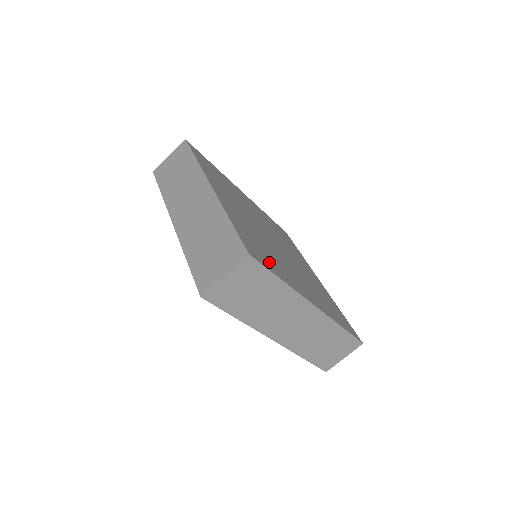
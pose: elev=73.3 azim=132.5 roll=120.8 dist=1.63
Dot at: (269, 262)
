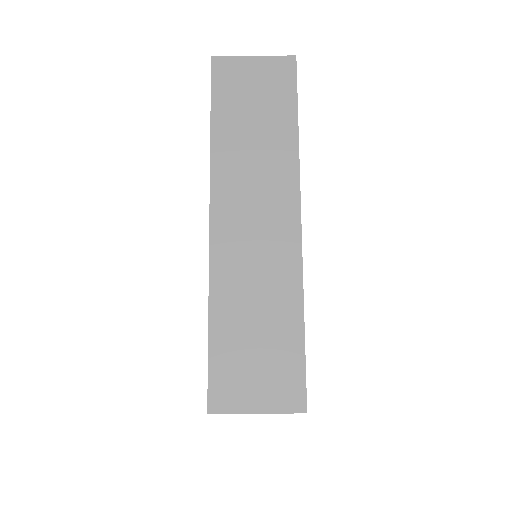
Dot at: occluded
